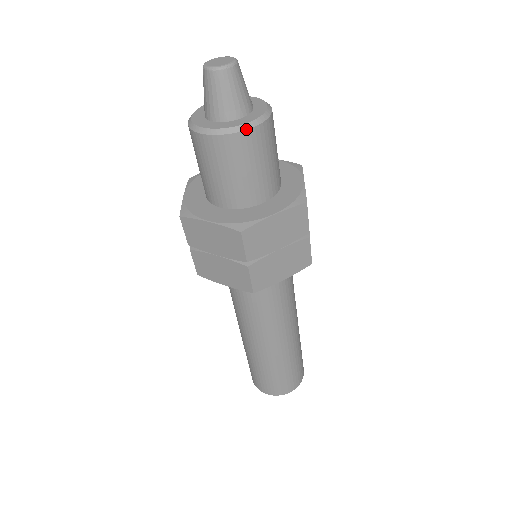
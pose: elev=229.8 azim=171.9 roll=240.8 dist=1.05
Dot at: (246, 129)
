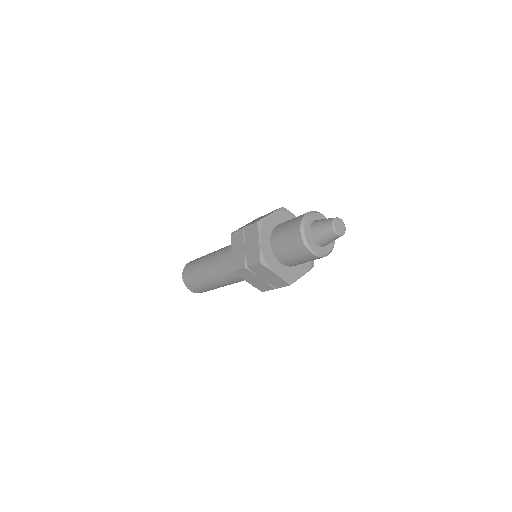
Dot at: occluded
